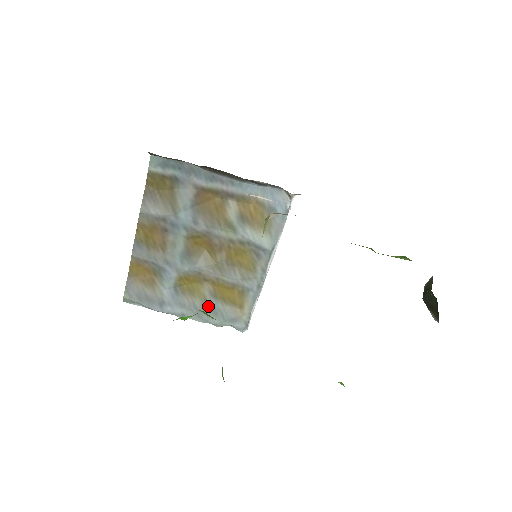
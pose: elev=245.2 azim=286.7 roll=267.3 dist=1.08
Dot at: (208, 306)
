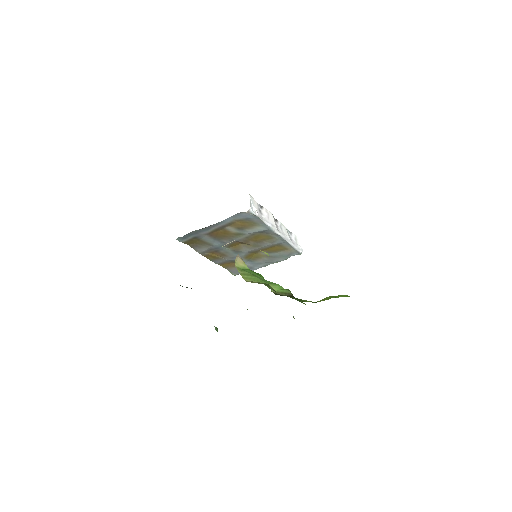
Dot at: (272, 257)
